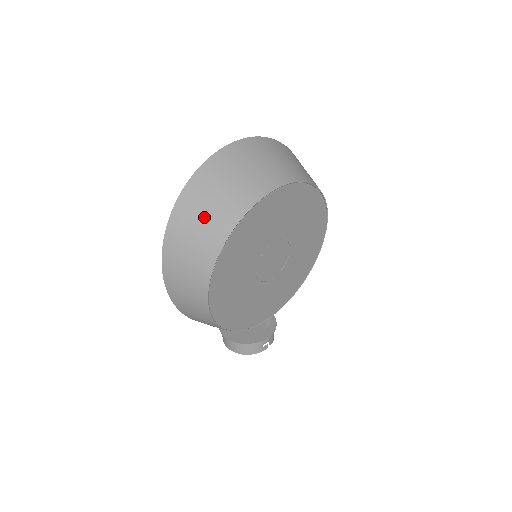
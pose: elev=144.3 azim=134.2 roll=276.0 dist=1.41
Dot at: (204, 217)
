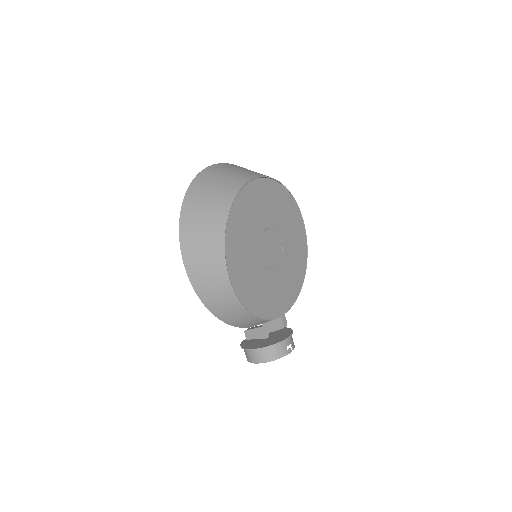
Dot at: (207, 203)
